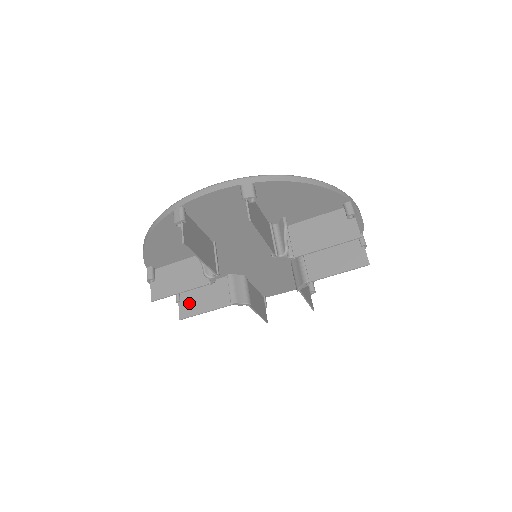
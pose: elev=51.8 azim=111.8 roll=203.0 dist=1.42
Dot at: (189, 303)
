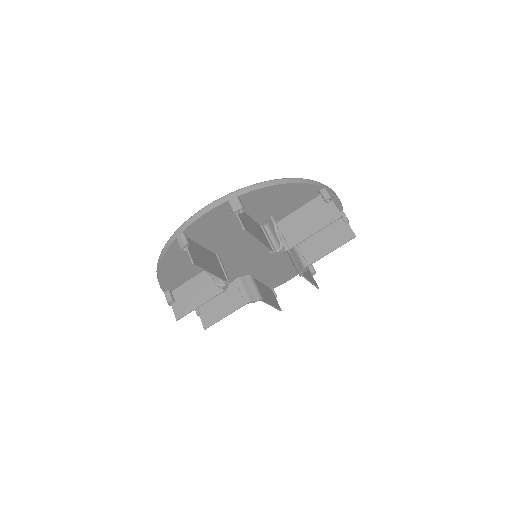
Dot at: (208, 313)
